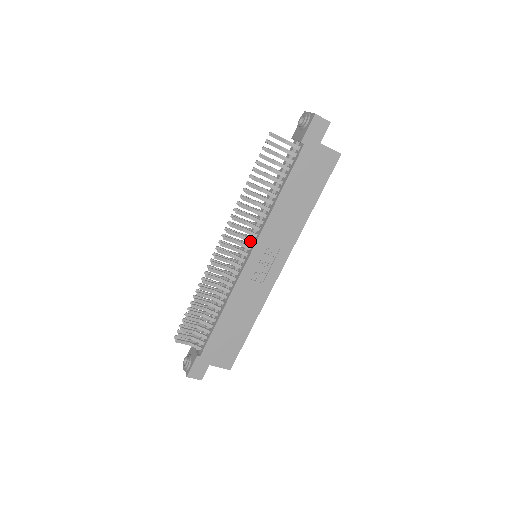
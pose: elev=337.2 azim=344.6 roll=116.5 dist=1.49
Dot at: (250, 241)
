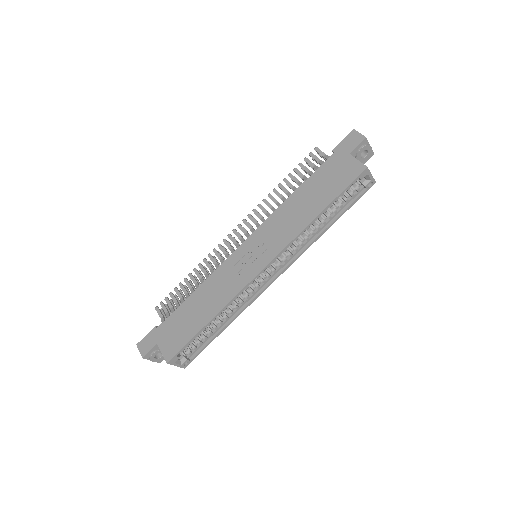
Dot at: occluded
